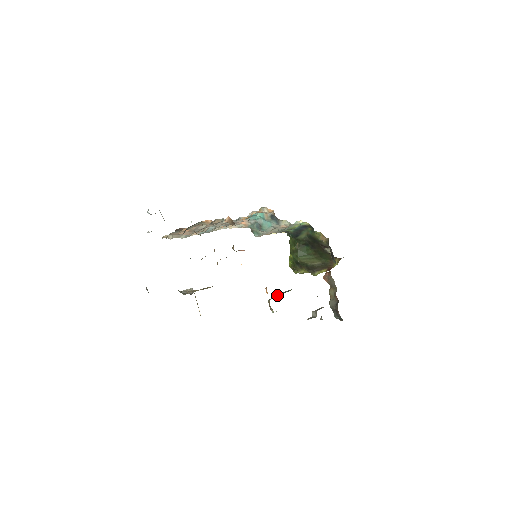
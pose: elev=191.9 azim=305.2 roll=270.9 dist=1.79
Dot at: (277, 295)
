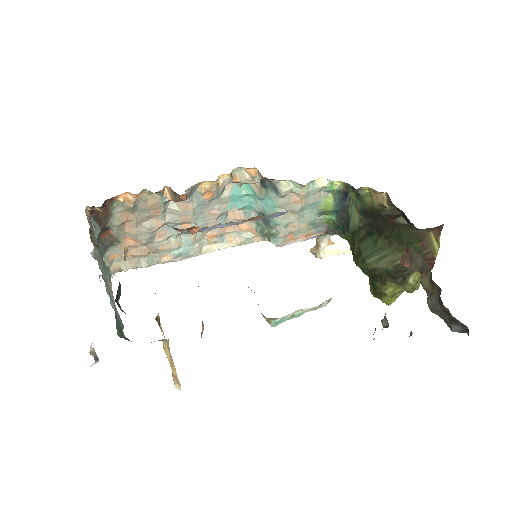
Dot at: occluded
